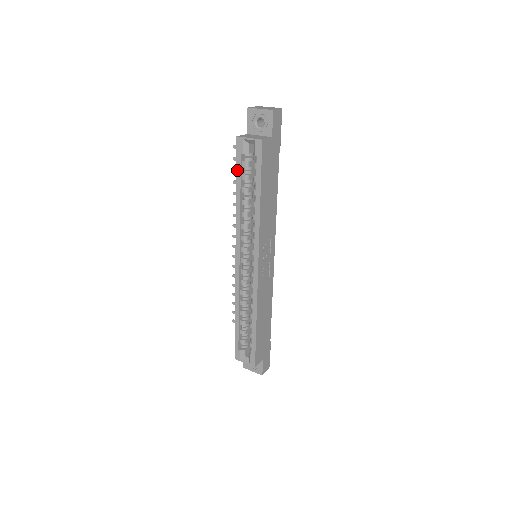
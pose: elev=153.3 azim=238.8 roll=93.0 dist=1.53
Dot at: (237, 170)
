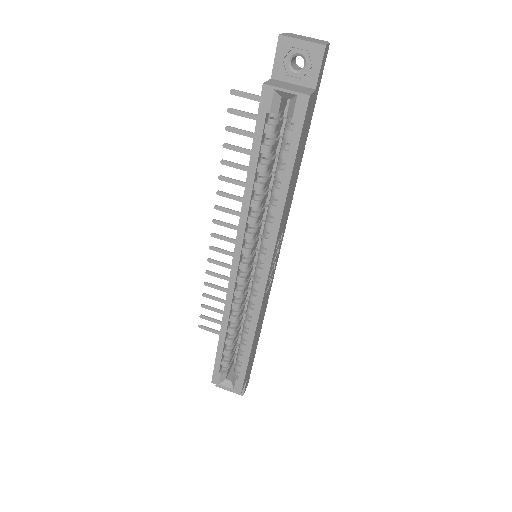
Dot at: (255, 138)
